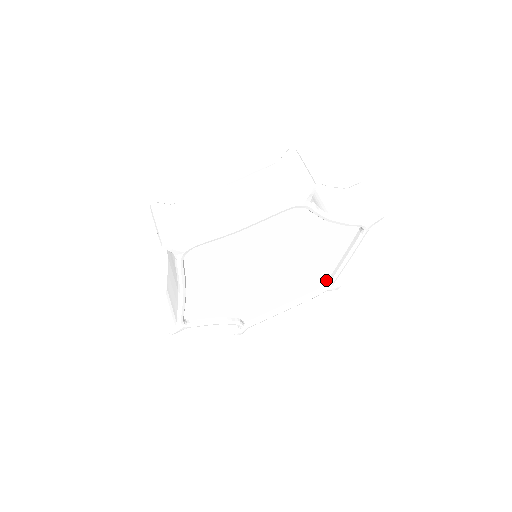
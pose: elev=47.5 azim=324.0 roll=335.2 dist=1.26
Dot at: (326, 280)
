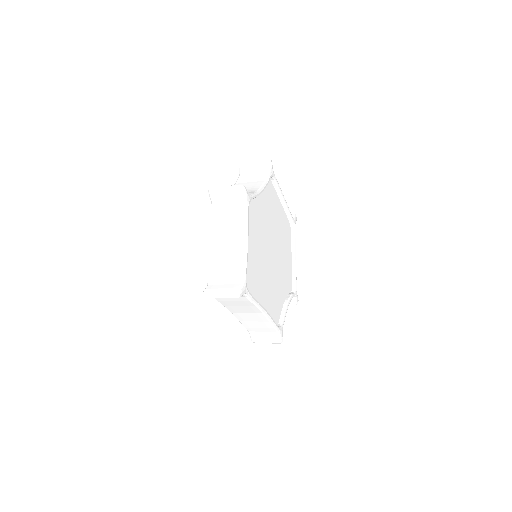
Dot at: (288, 222)
